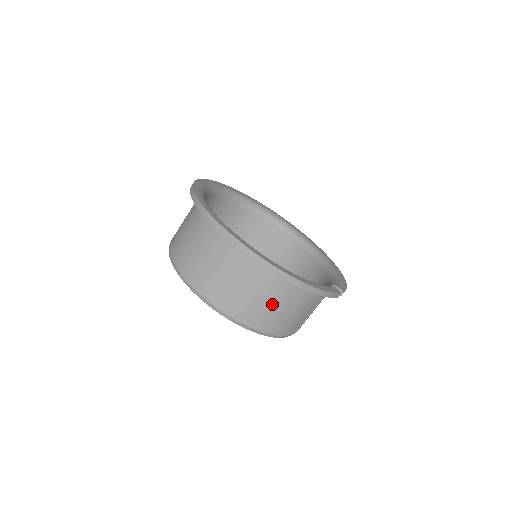
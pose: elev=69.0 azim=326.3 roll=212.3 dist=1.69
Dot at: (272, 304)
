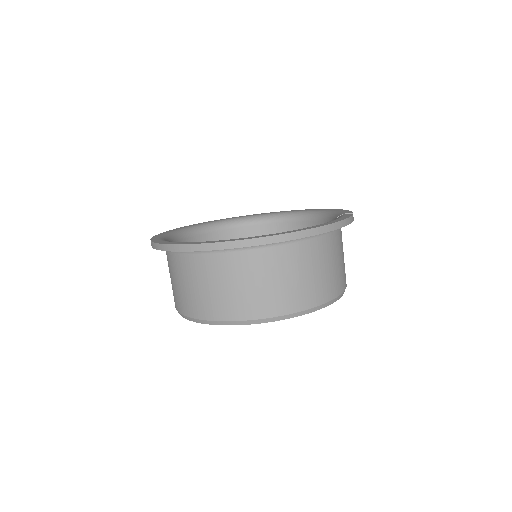
Dot at: (316, 270)
